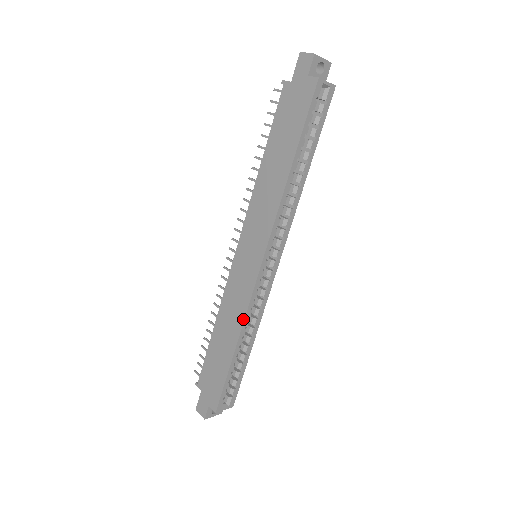
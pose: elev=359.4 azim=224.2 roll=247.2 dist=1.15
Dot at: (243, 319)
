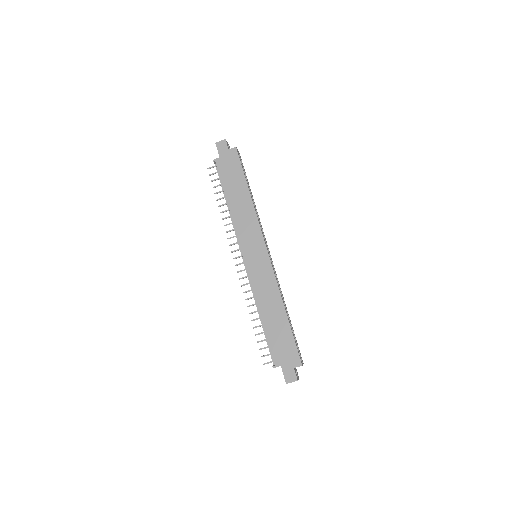
Dot at: (278, 289)
